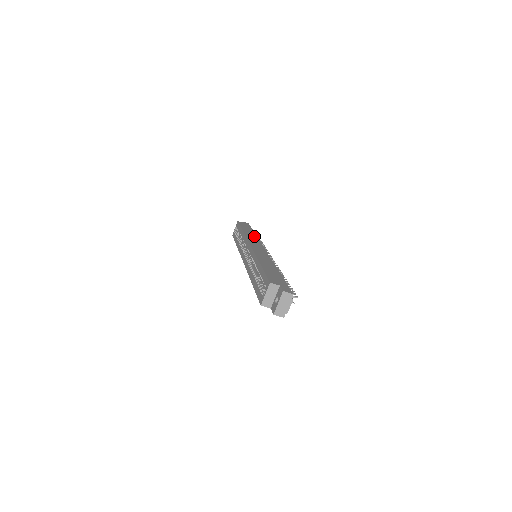
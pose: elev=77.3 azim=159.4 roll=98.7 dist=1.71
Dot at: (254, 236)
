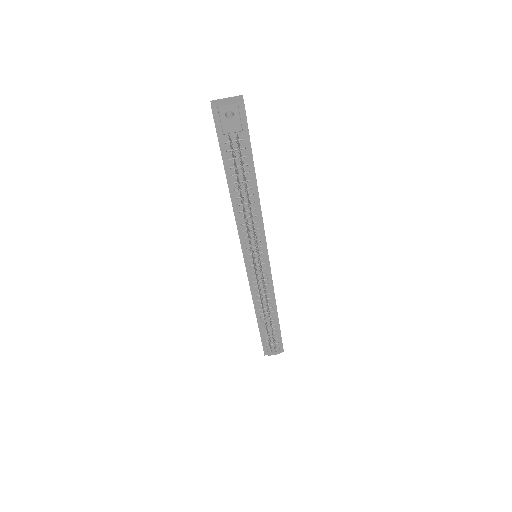
Dot at: occluded
